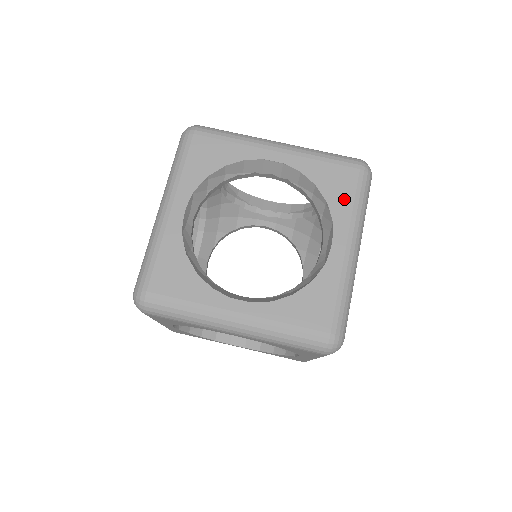
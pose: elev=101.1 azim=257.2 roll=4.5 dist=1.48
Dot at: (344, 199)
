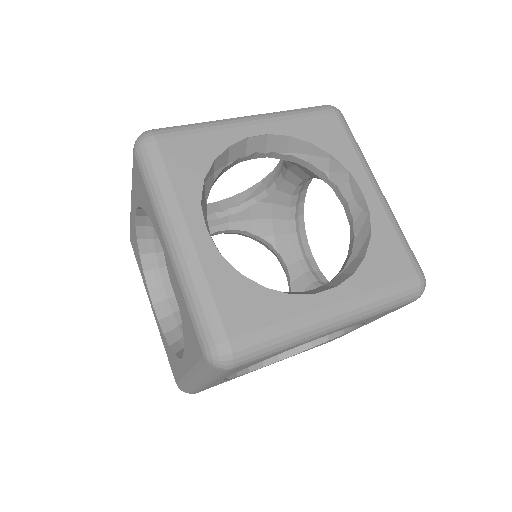
Dot at: (343, 145)
